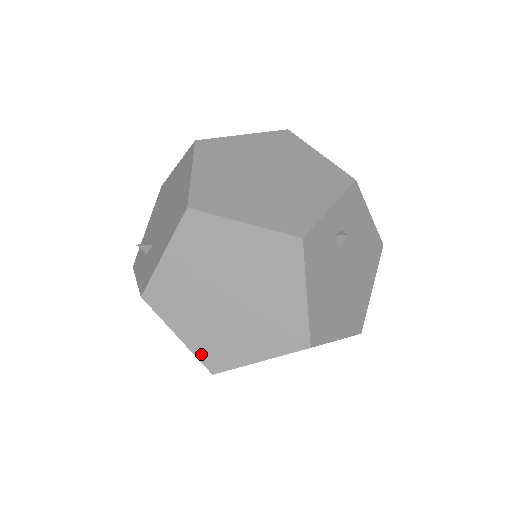
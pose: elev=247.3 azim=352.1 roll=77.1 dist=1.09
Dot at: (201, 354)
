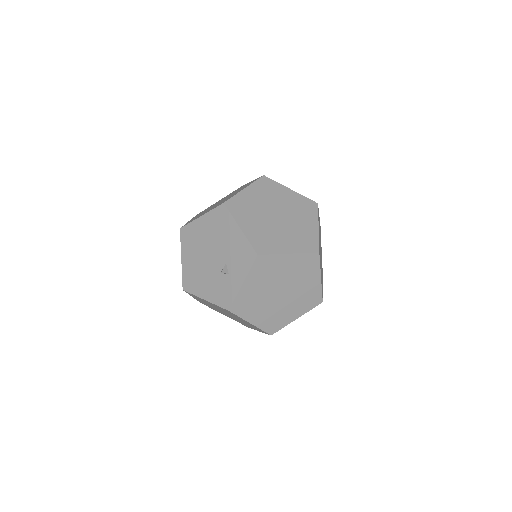
Dot at: (305, 249)
